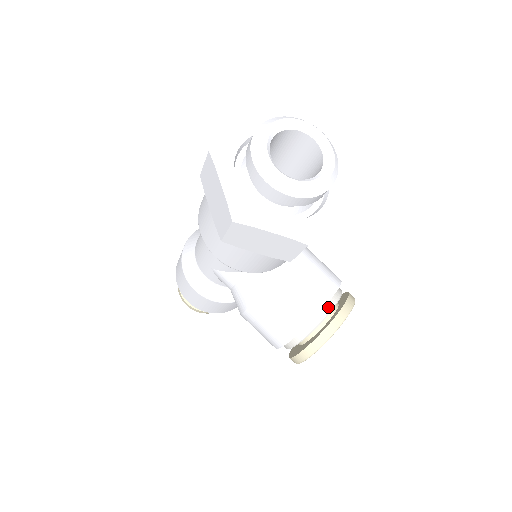
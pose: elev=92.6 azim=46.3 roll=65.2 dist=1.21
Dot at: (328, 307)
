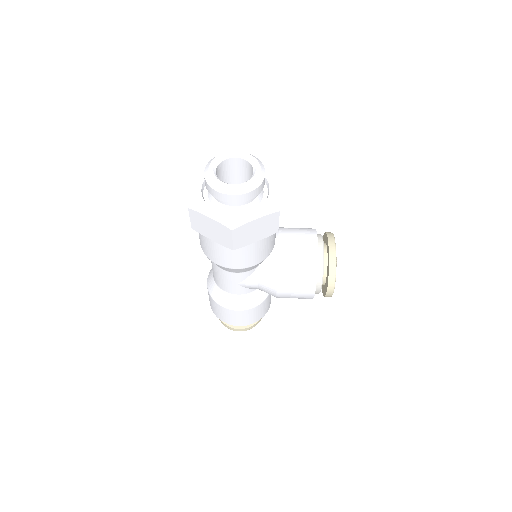
Dot at: (320, 246)
